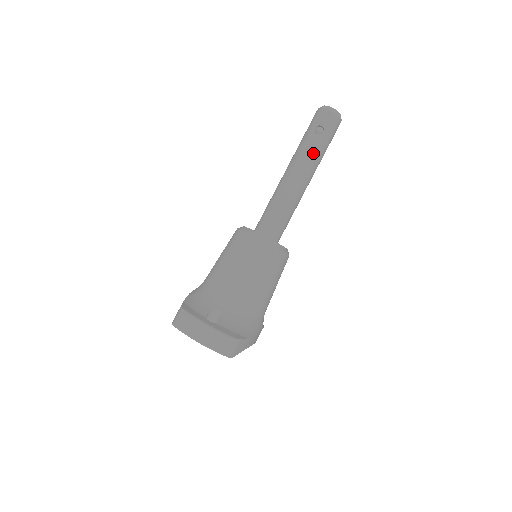
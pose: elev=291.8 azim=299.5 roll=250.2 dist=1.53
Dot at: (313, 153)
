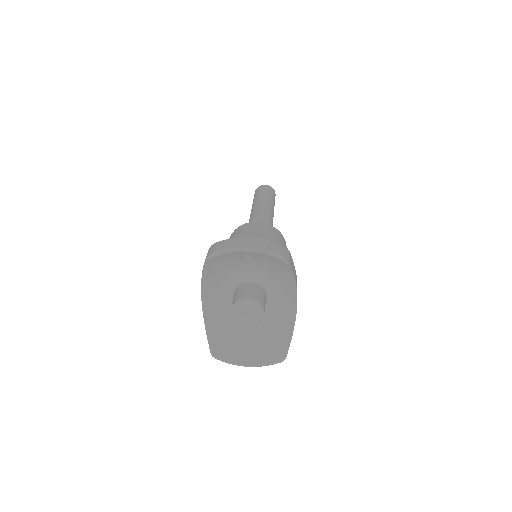
Dot at: (267, 199)
